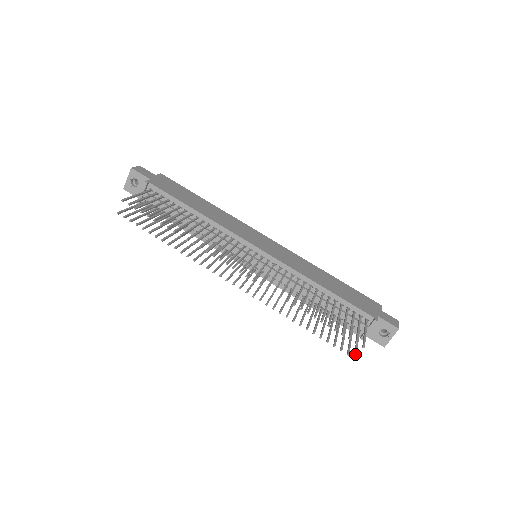
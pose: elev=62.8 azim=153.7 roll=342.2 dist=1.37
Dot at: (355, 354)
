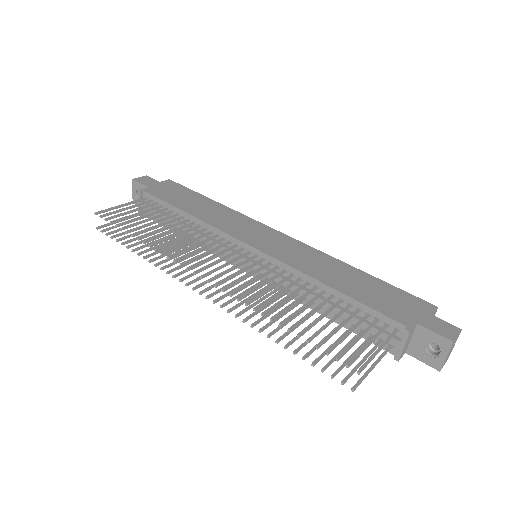
Dot at: (356, 383)
